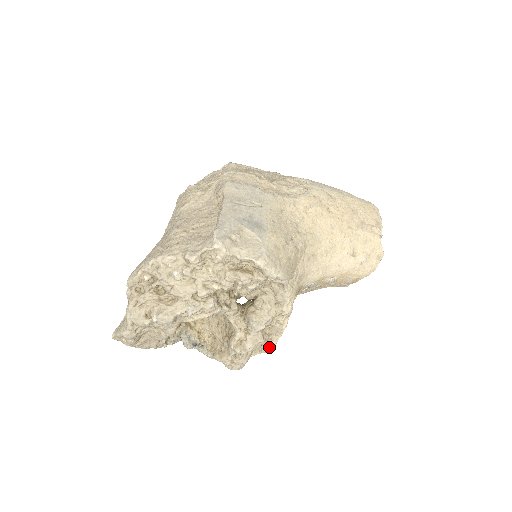
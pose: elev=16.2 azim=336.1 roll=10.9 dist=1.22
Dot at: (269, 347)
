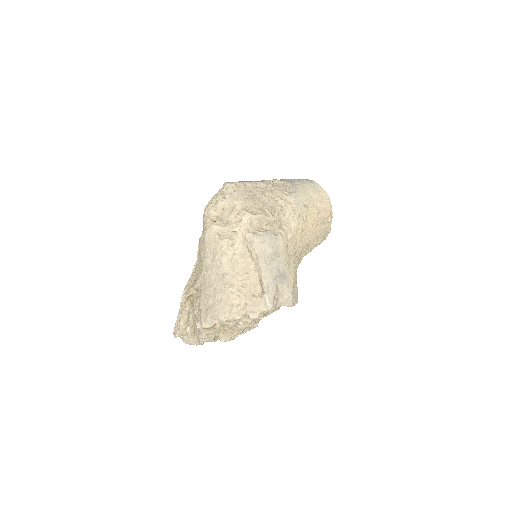
Dot at: occluded
